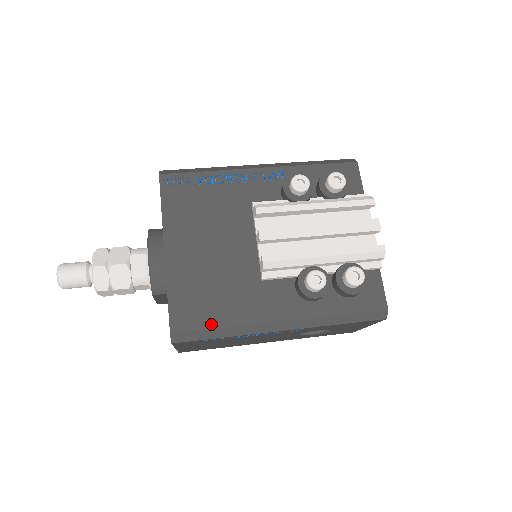
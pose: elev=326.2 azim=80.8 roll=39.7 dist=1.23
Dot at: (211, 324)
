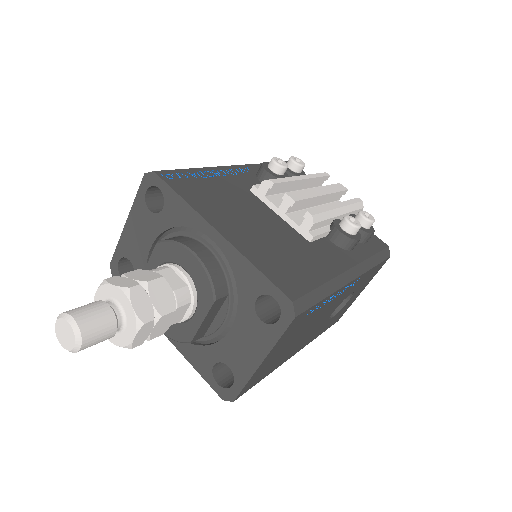
Dot at: (313, 284)
